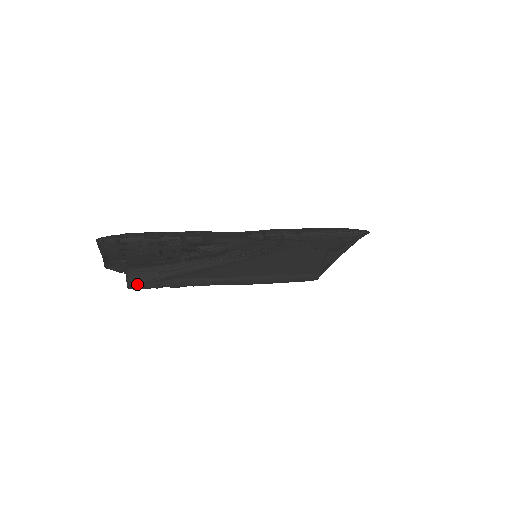
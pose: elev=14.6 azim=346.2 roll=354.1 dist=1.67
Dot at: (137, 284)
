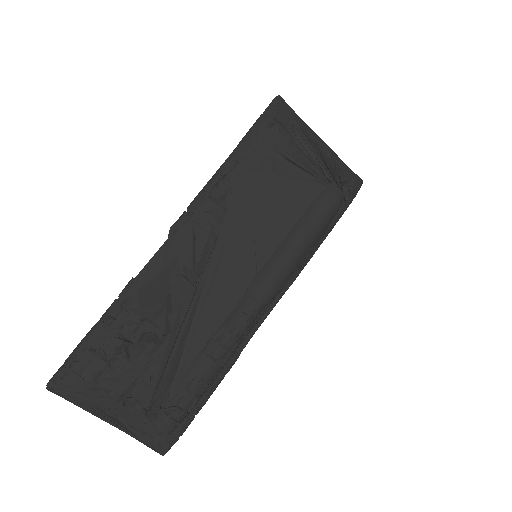
Dot at: (162, 413)
